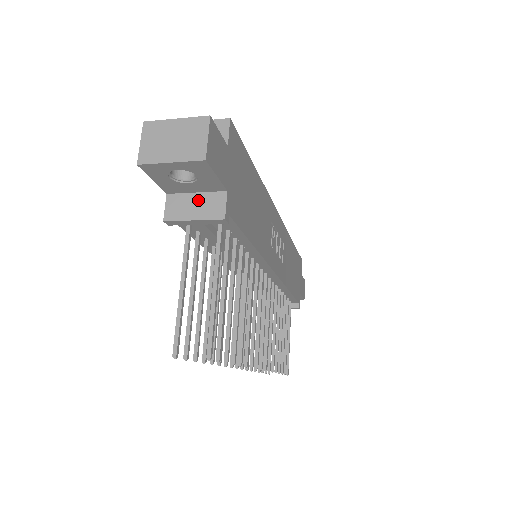
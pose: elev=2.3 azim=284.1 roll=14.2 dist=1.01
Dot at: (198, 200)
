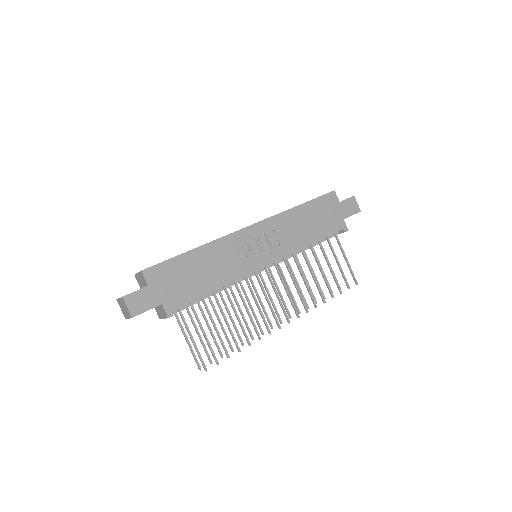
Dot at: (160, 309)
